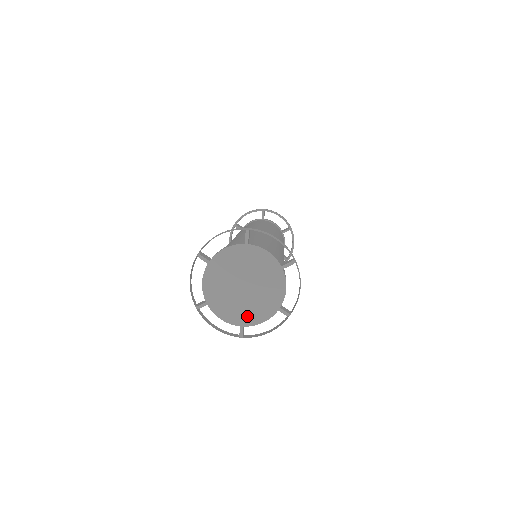
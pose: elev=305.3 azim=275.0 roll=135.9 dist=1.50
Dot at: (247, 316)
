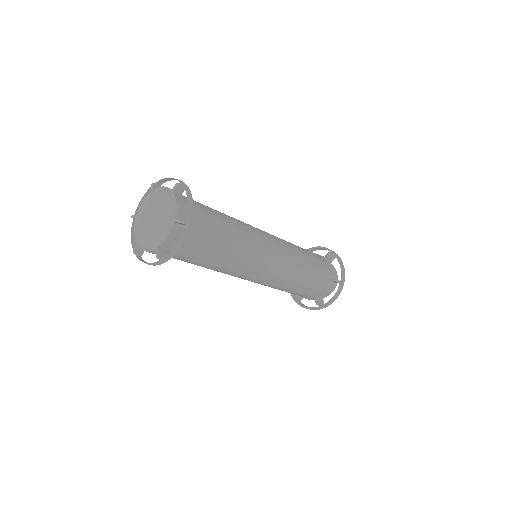
Dot at: (143, 240)
